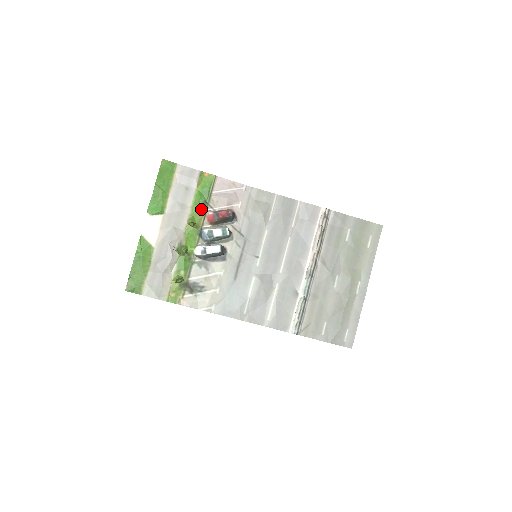
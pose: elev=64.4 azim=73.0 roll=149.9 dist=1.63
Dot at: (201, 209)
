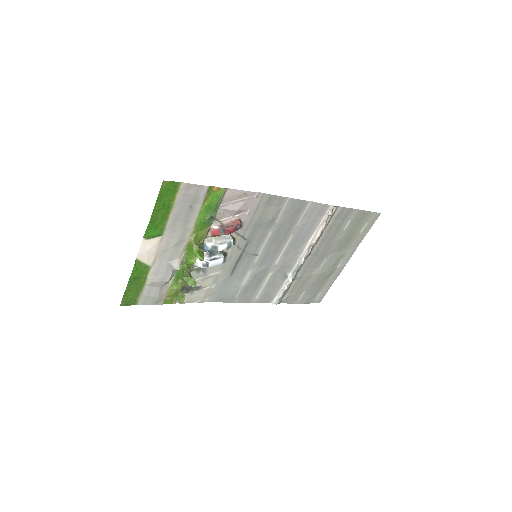
Dot at: (206, 225)
